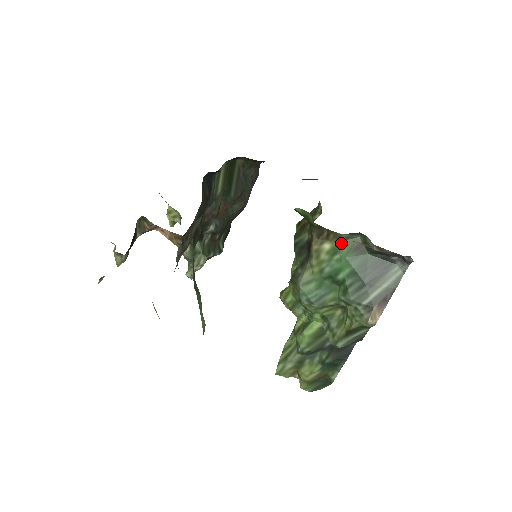
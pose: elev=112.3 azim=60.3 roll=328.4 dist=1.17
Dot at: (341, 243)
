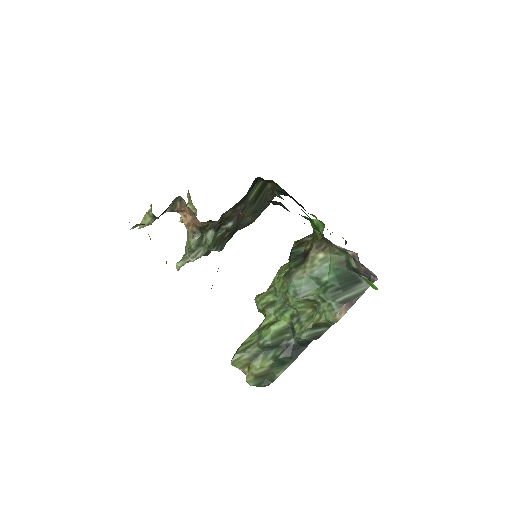
Dot at: (332, 256)
